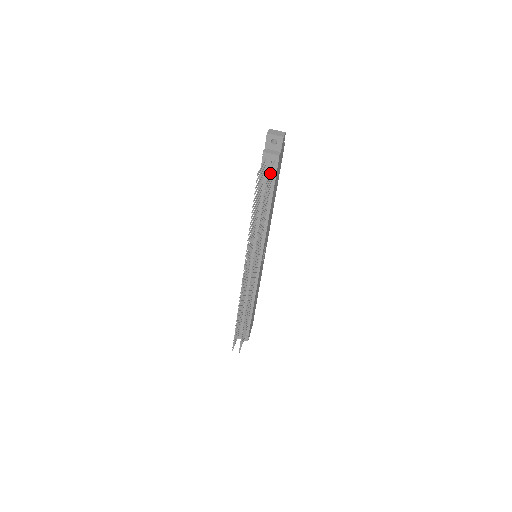
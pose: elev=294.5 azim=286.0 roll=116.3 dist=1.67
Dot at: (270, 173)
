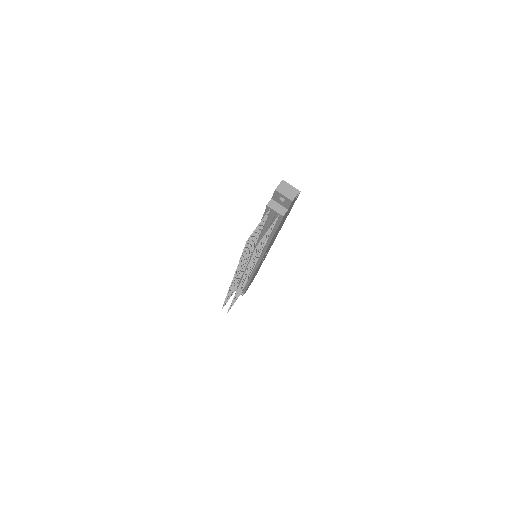
Dot at: occluded
